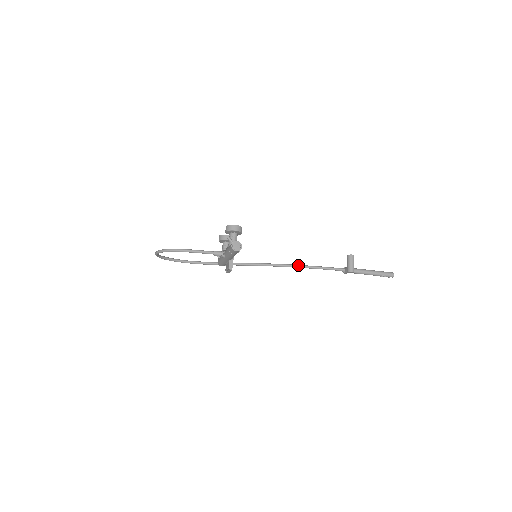
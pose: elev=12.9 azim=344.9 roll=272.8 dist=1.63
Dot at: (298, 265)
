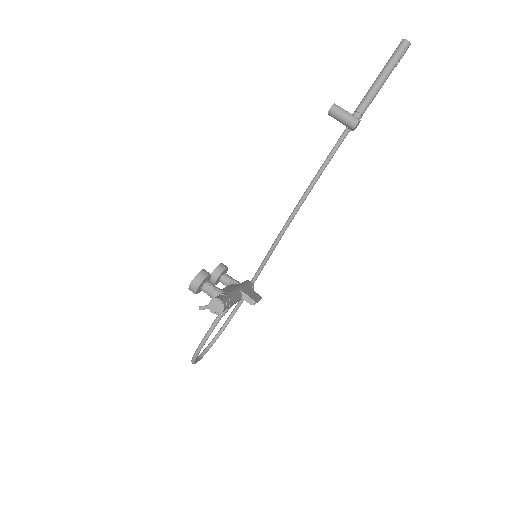
Dot at: (303, 196)
